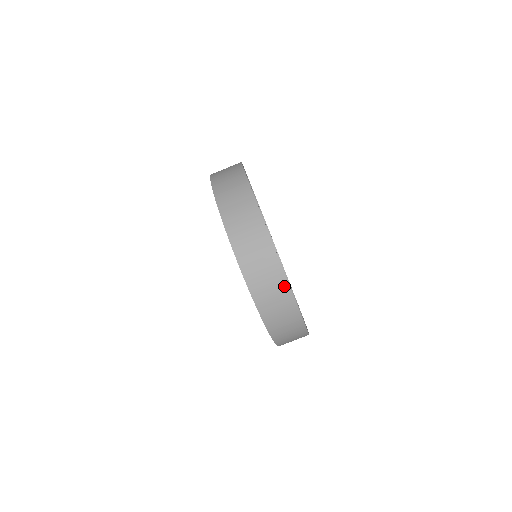
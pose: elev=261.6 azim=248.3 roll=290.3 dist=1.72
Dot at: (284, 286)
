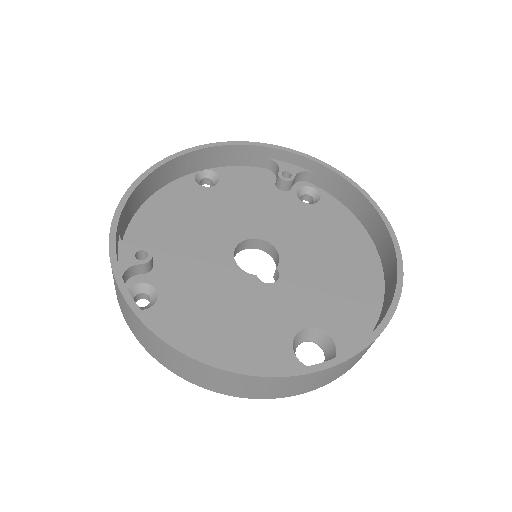
Dot at: occluded
